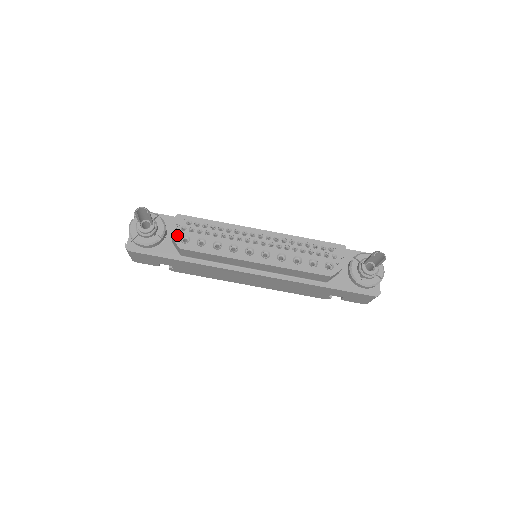
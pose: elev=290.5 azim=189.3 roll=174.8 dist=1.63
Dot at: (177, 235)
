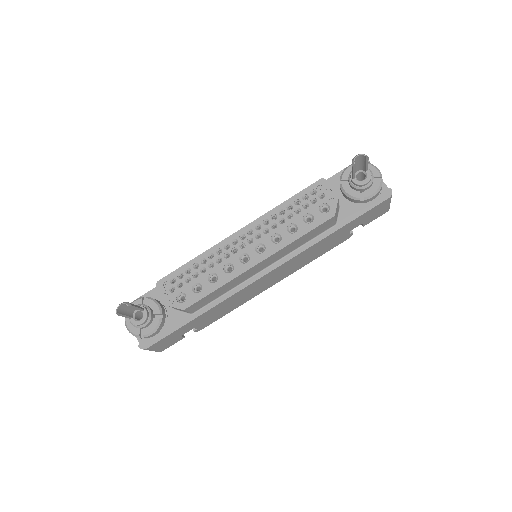
Dot at: (172, 300)
